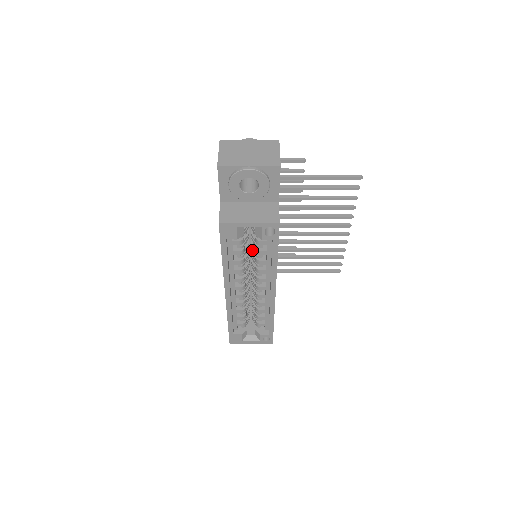
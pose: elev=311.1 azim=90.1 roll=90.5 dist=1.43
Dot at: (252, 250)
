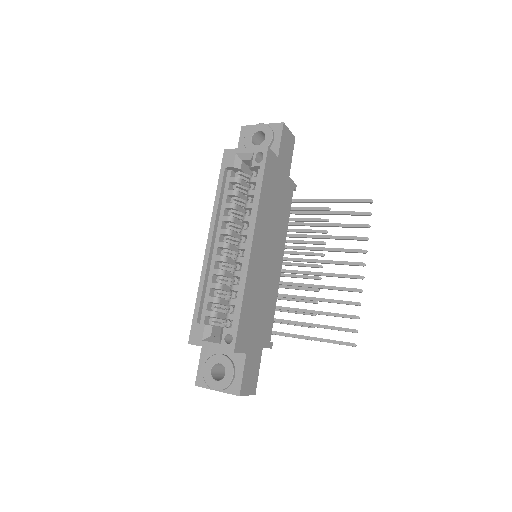
Dot at: occluded
